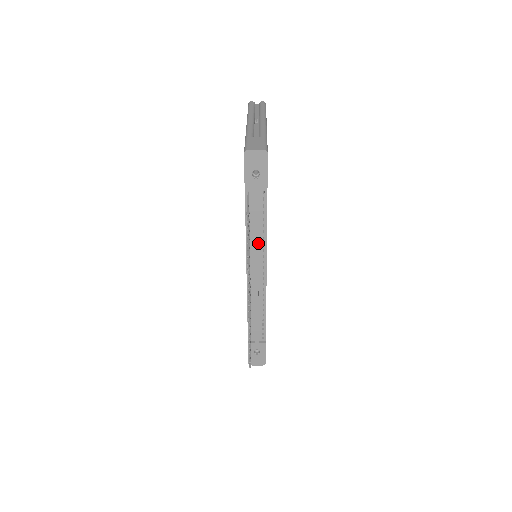
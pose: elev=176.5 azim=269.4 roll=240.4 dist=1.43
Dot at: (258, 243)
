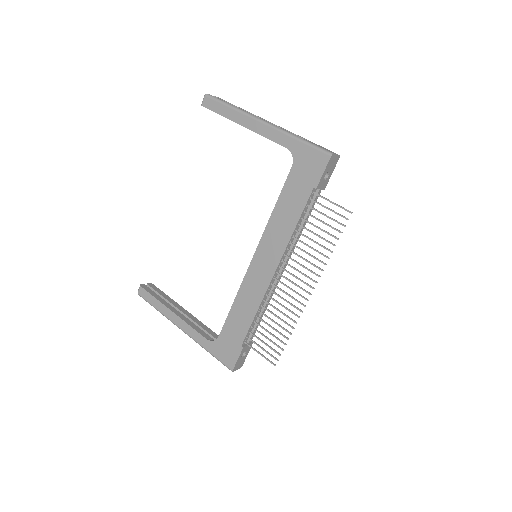
Dot at: (294, 241)
